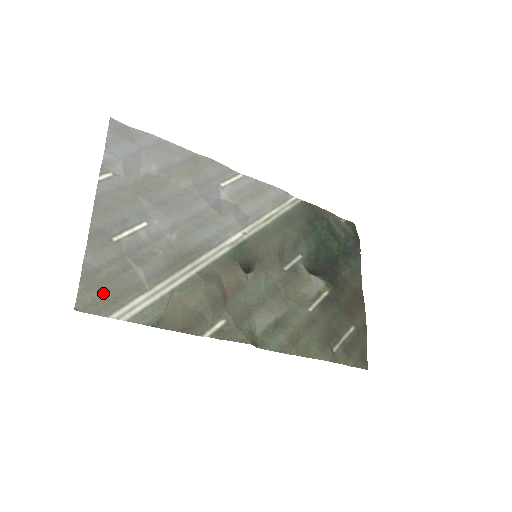
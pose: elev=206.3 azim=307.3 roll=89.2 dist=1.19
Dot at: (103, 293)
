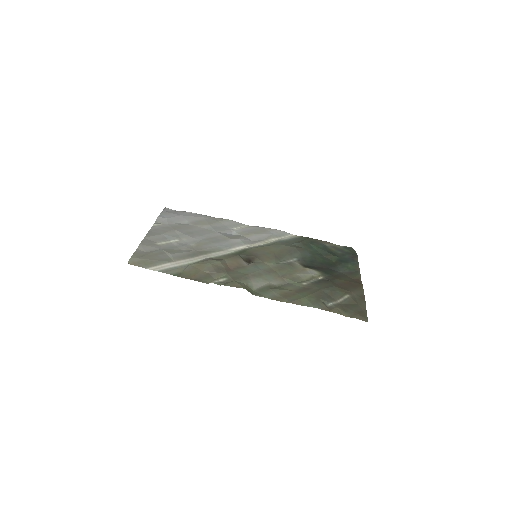
Dot at: (145, 259)
